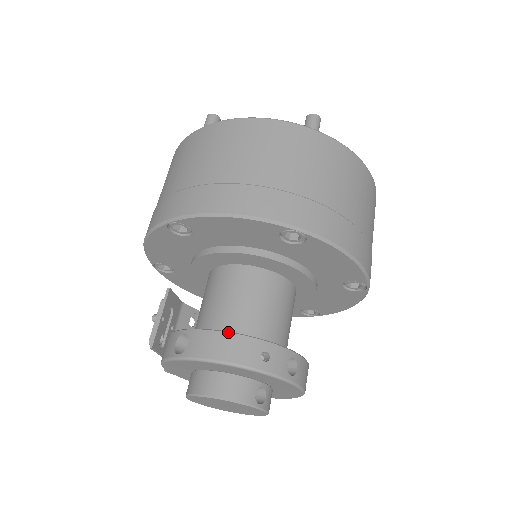
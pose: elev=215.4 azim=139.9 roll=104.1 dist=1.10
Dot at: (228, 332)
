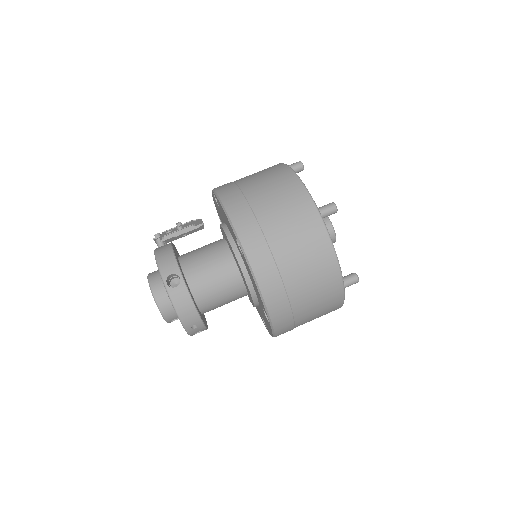
Dot at: (195, 306)
